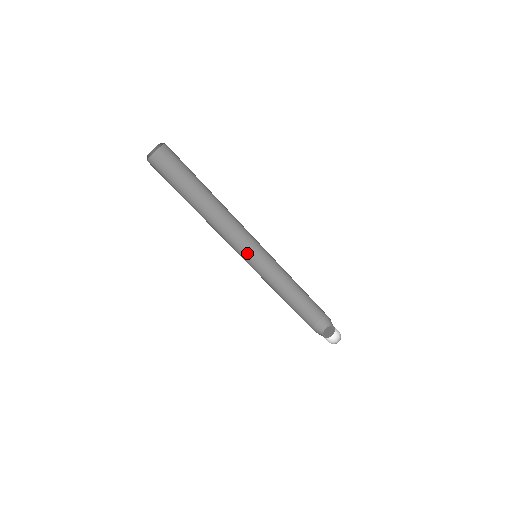
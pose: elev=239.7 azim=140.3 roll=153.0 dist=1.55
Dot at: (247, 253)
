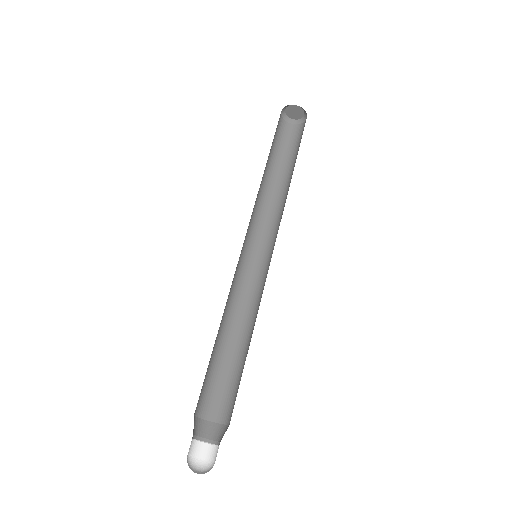
Dot at: (242, 247)
